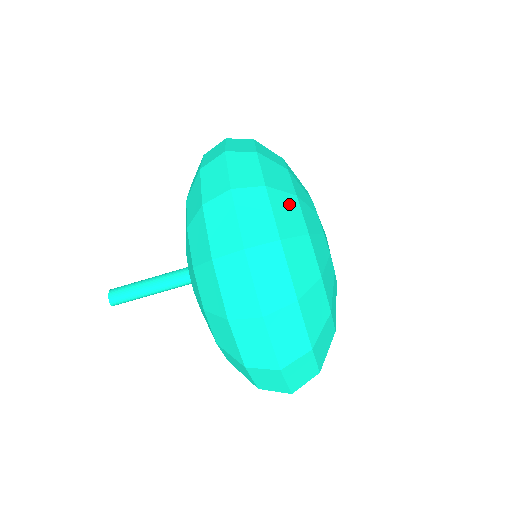
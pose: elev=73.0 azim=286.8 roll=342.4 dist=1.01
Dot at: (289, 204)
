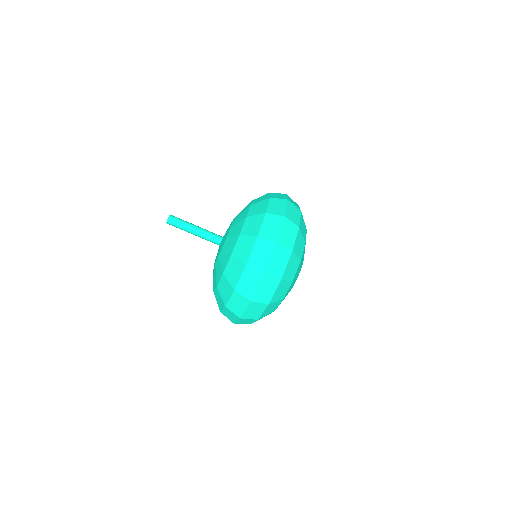
Dot at: (304, 227)
